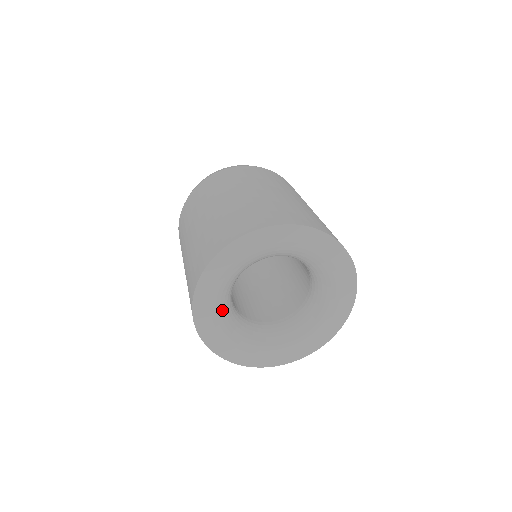
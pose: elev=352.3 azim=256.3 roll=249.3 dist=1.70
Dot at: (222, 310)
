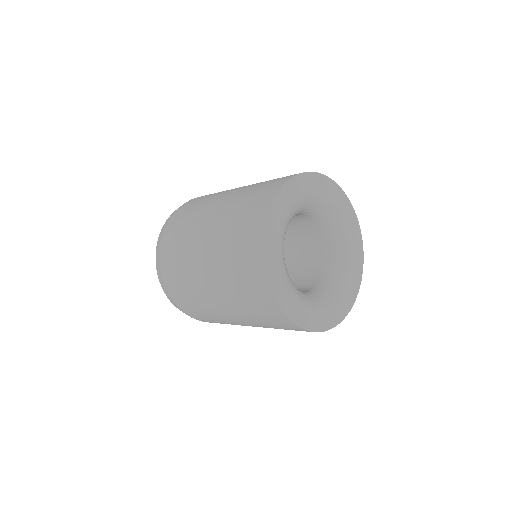
Dot at: (288, 278)
